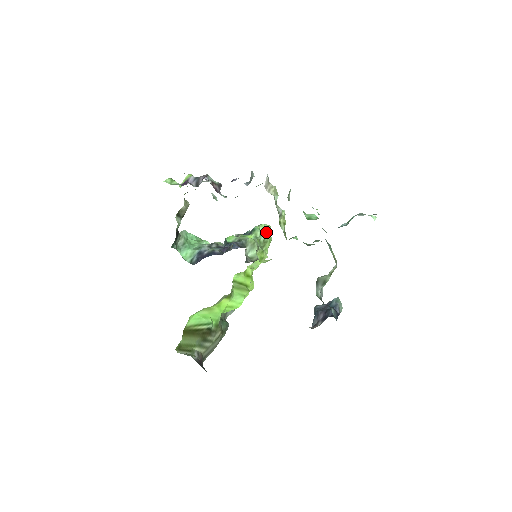
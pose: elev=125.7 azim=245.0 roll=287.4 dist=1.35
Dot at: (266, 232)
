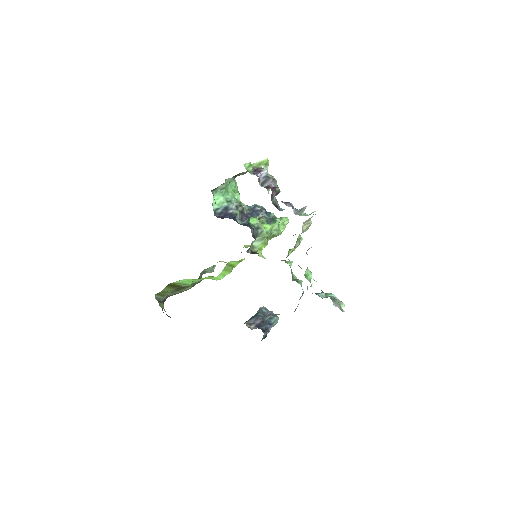
Dot at: (282, 227)
